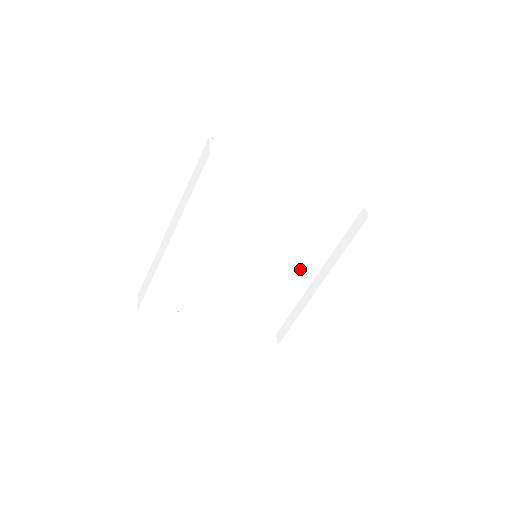
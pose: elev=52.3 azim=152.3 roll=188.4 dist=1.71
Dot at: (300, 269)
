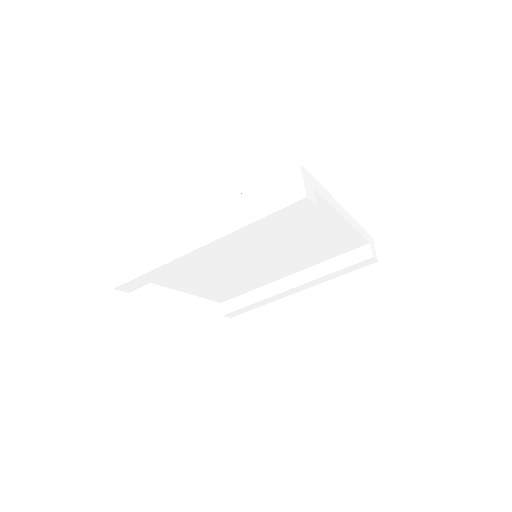
Dot at: (283, 270)
